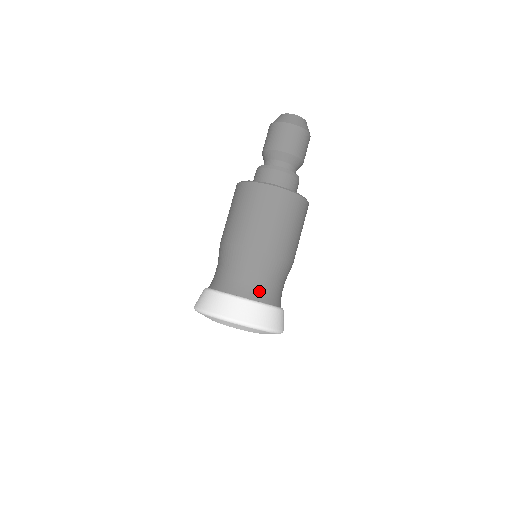
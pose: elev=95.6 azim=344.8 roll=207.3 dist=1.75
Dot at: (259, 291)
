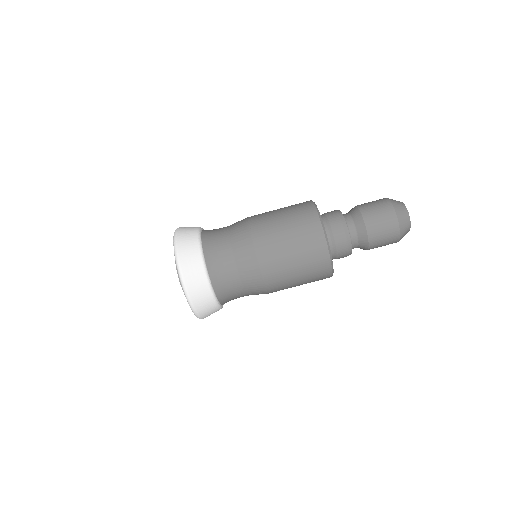
Dot at: (217, 264)
